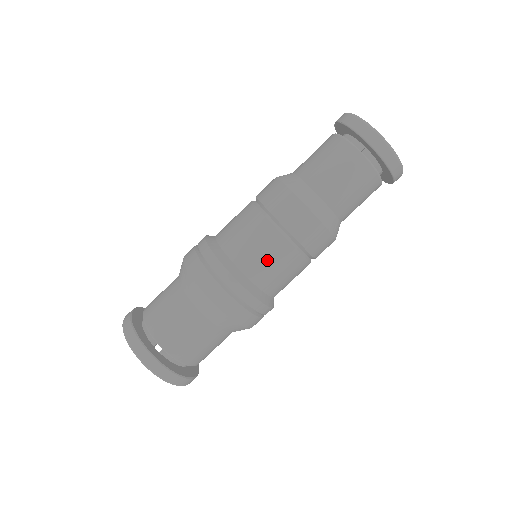
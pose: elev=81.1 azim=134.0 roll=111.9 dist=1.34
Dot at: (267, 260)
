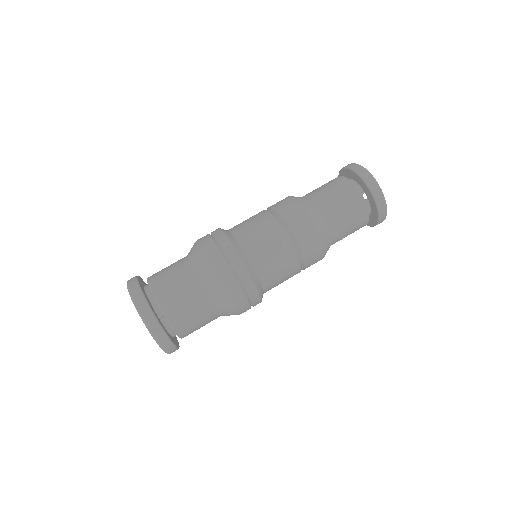
Dot at: (275, 262)
